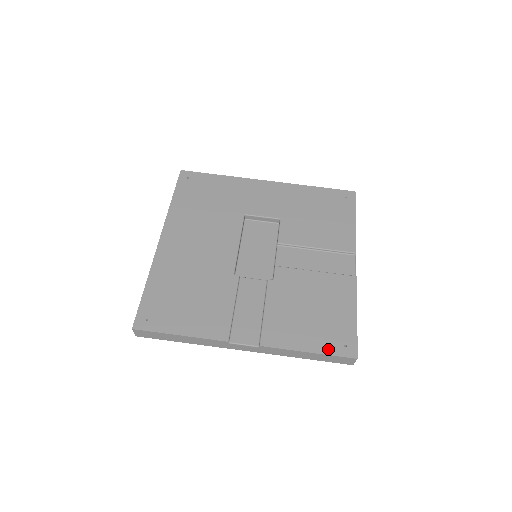
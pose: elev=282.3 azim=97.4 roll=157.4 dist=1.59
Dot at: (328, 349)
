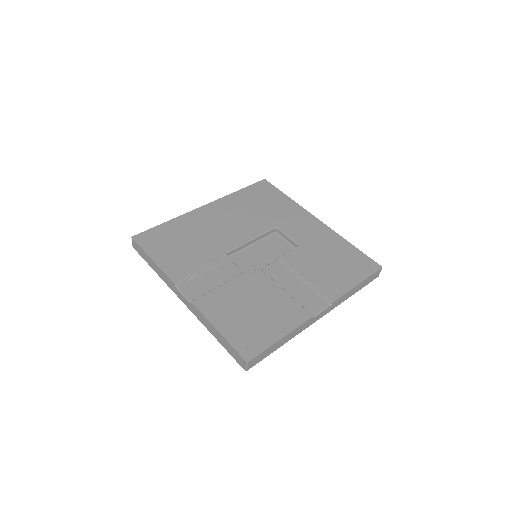
Dot at: (234, 340)
